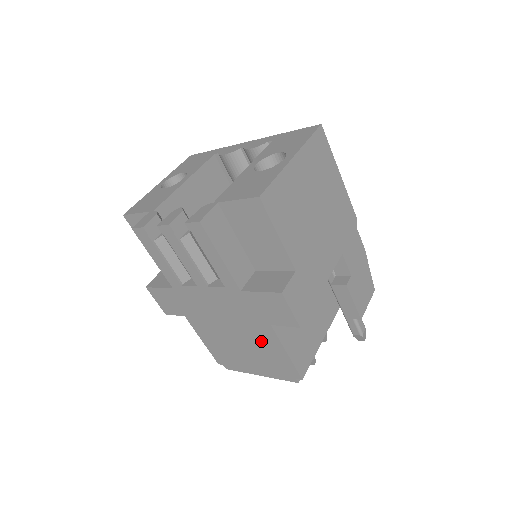
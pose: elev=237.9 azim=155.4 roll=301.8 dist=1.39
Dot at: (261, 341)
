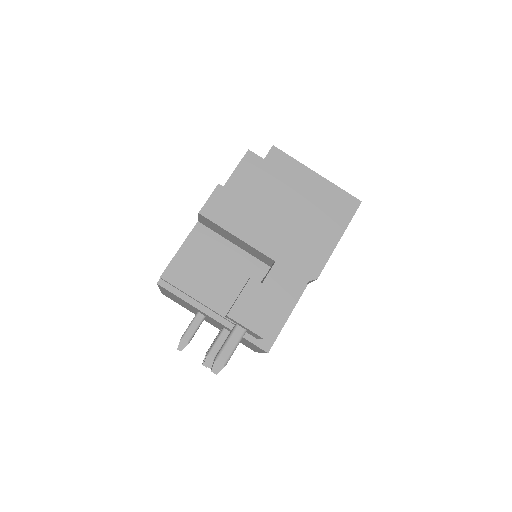
Dot at: occluded
